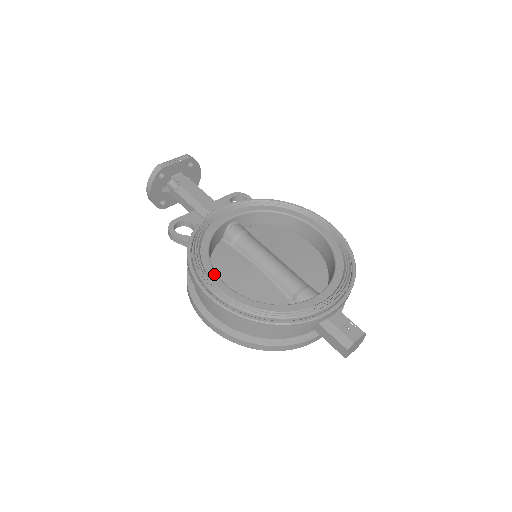
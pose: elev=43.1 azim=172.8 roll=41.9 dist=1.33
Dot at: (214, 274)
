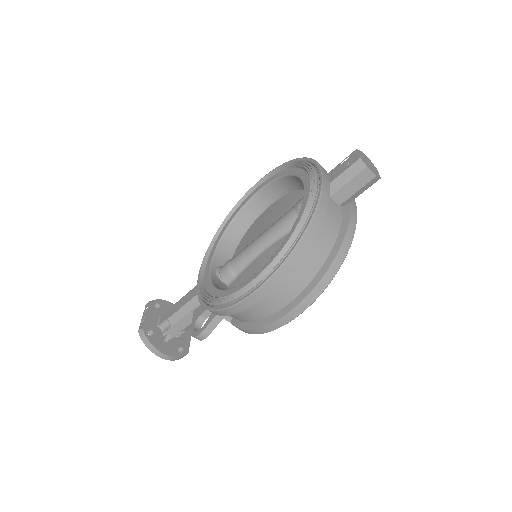
Dot at: (242, 285)
